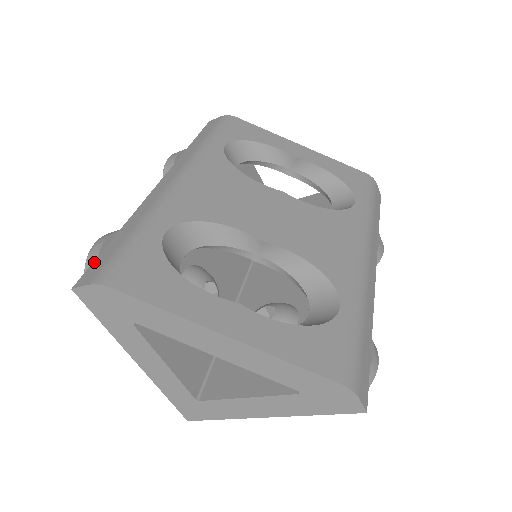
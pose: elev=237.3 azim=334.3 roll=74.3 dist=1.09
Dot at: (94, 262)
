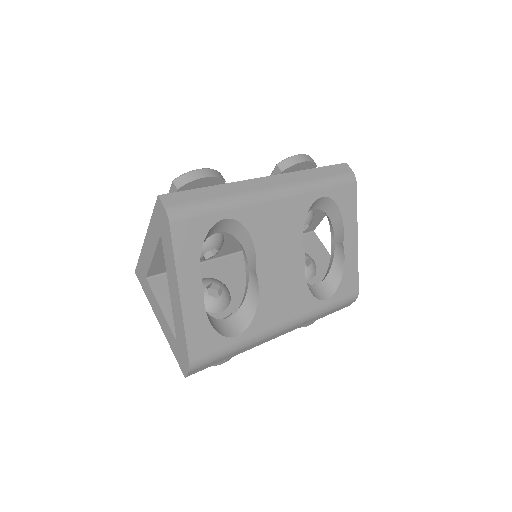
Dot at: (182, 192)
